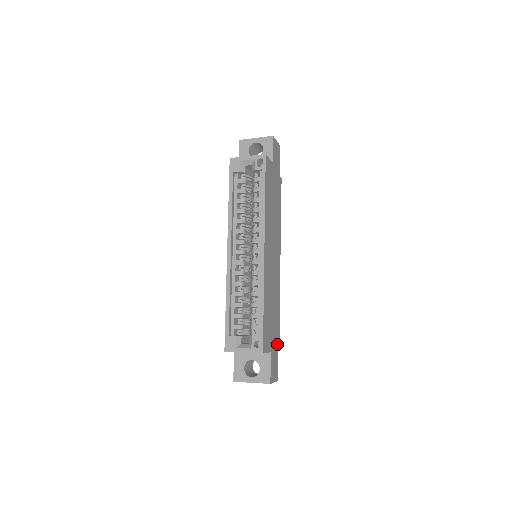
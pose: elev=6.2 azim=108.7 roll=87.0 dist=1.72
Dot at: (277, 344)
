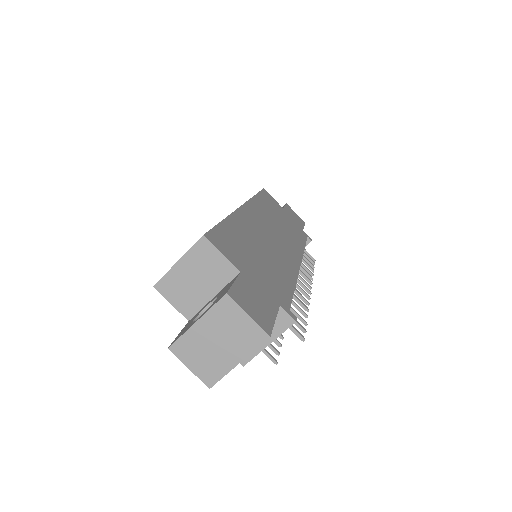
Dot at: (276, 301)
